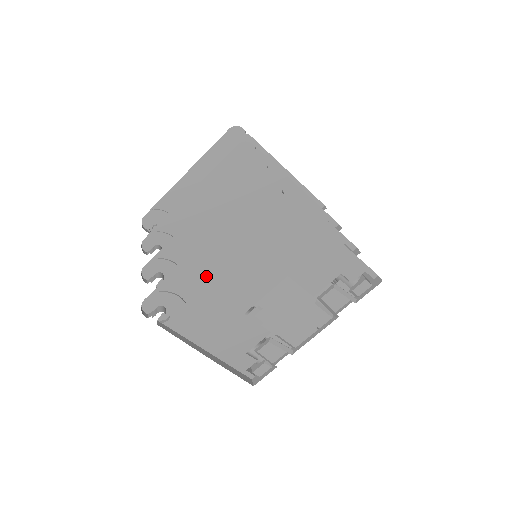
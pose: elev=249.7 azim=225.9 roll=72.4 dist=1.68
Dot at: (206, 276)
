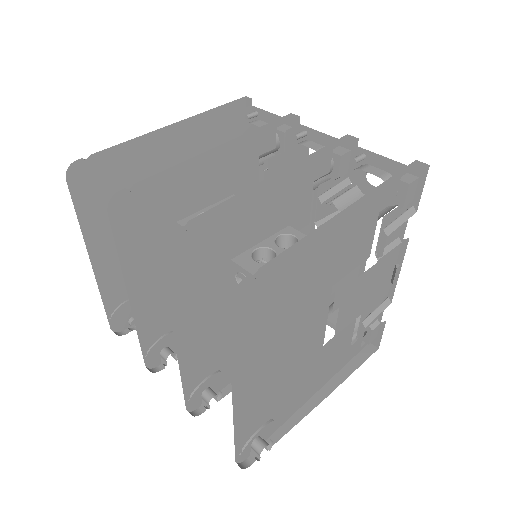
Dot at: (263, 390)
